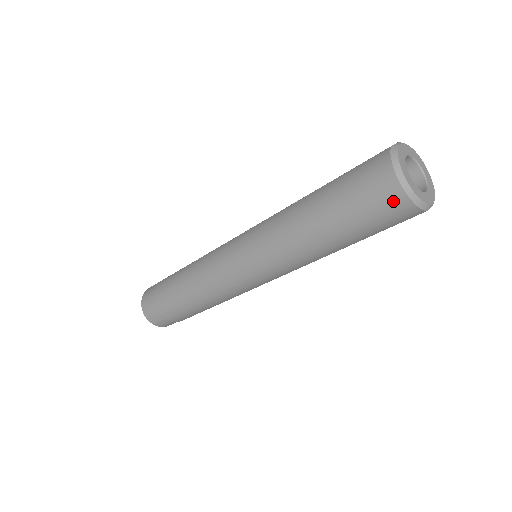
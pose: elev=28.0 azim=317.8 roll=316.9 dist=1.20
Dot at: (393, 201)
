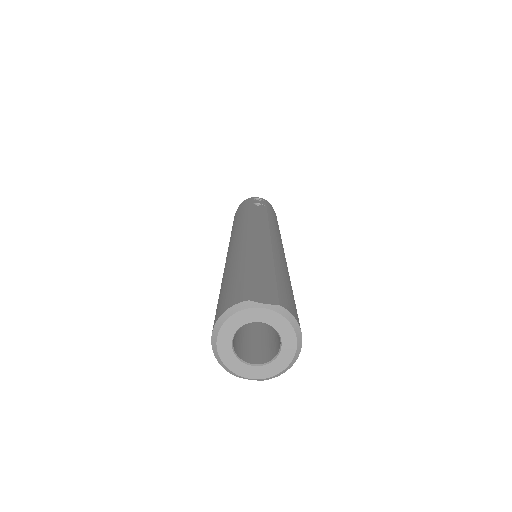
Dot at: occluded
